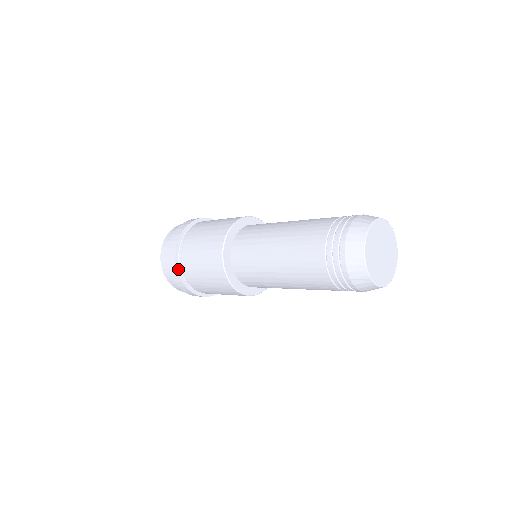
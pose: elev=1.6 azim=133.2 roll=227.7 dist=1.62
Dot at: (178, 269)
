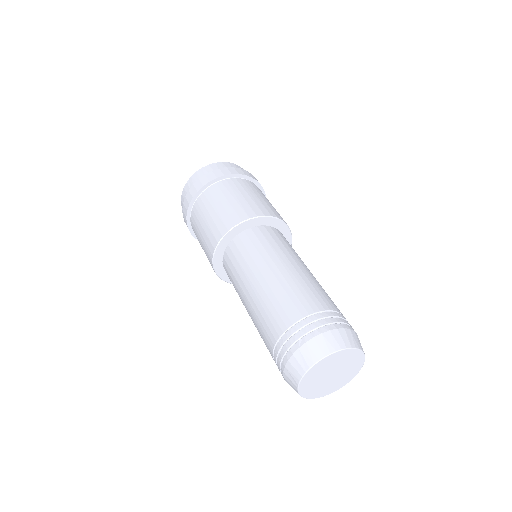
Dot at: (194, 198)
